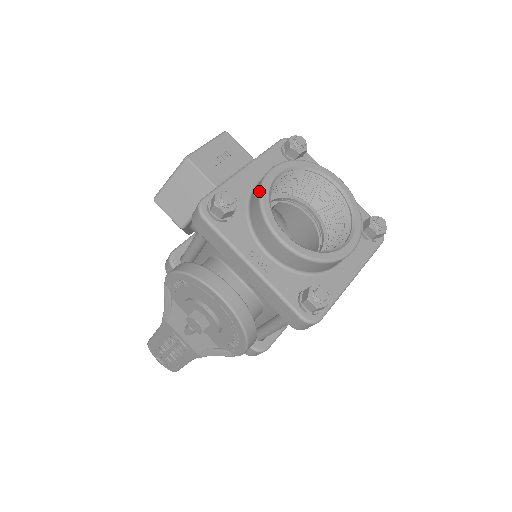
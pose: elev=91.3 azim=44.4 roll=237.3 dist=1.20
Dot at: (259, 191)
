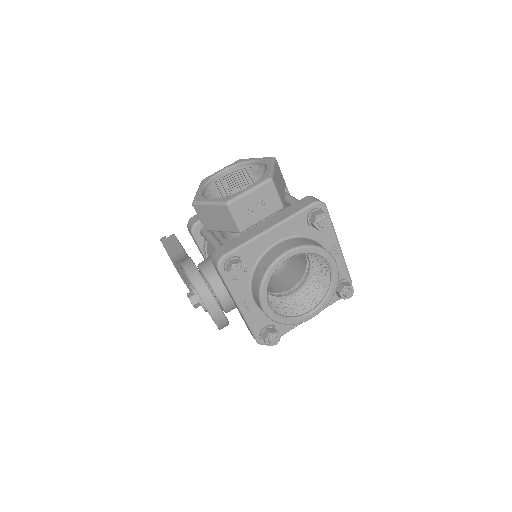
Dot at: (266, 271)
